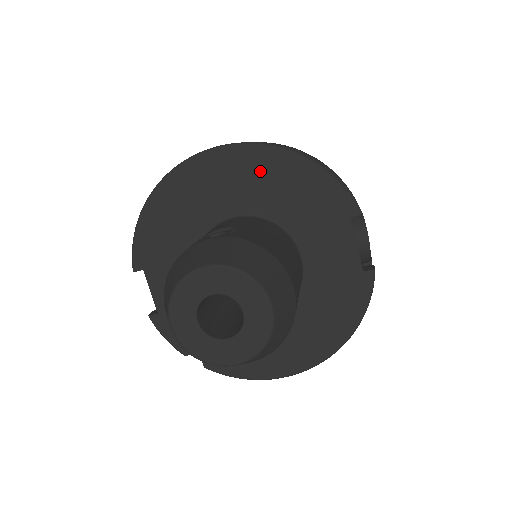
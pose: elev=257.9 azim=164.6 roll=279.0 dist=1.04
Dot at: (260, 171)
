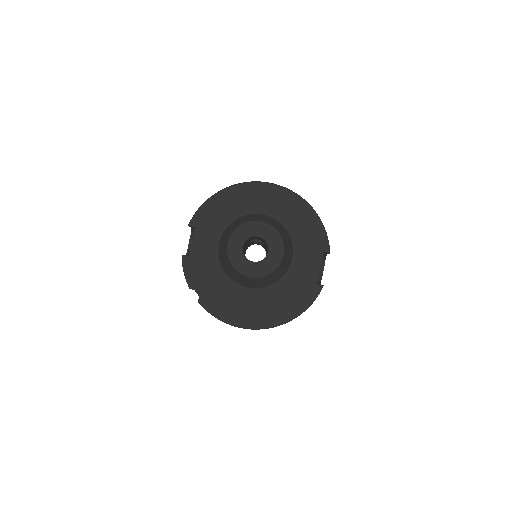
Dot at: (289, 206)
